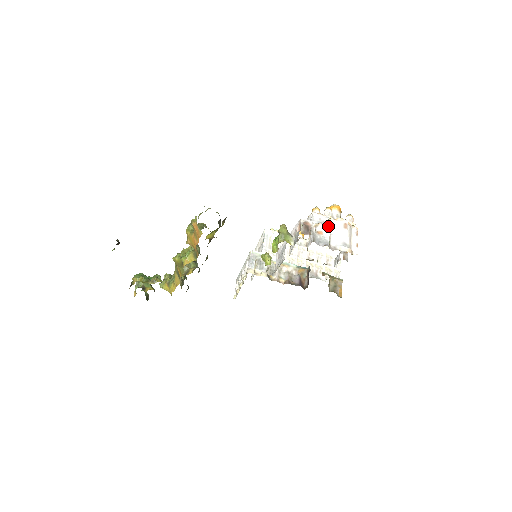
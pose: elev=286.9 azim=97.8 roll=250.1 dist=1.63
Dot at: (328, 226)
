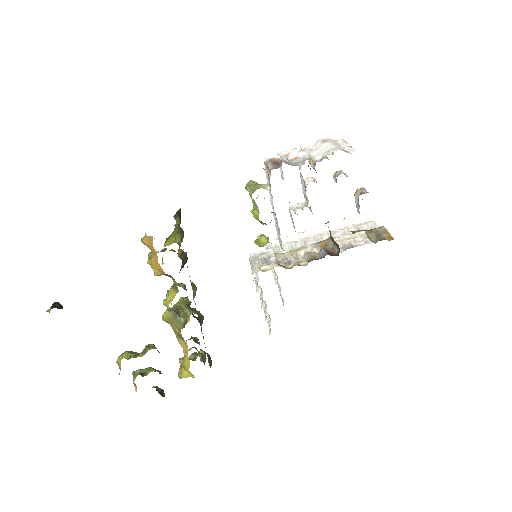
Dot at: (302, 151)
